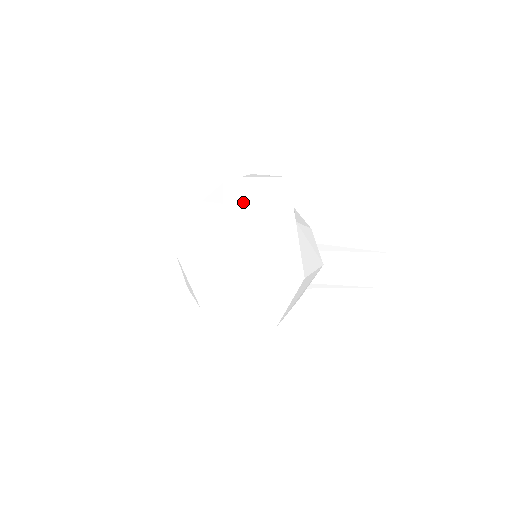
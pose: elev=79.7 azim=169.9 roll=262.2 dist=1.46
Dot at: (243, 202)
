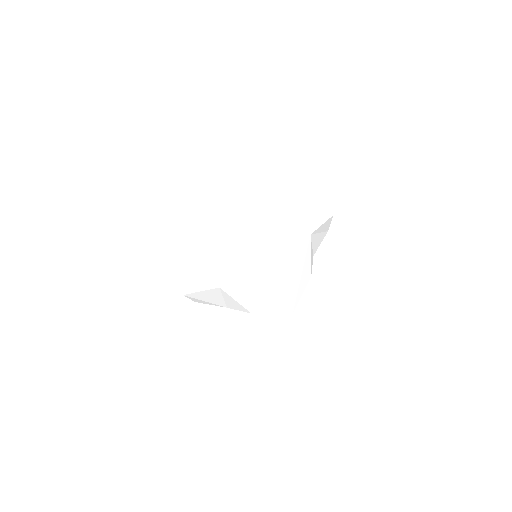
Dot at: (289, 199)
